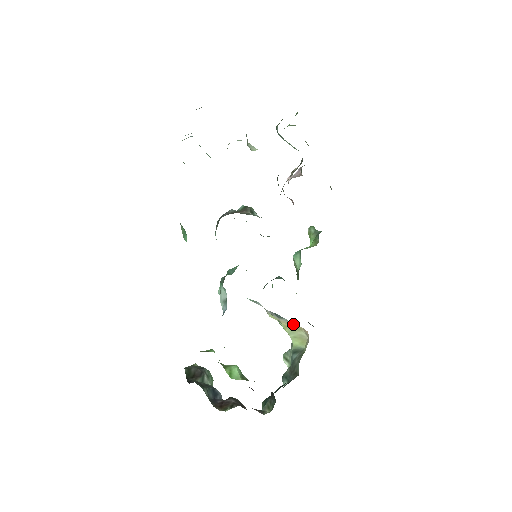
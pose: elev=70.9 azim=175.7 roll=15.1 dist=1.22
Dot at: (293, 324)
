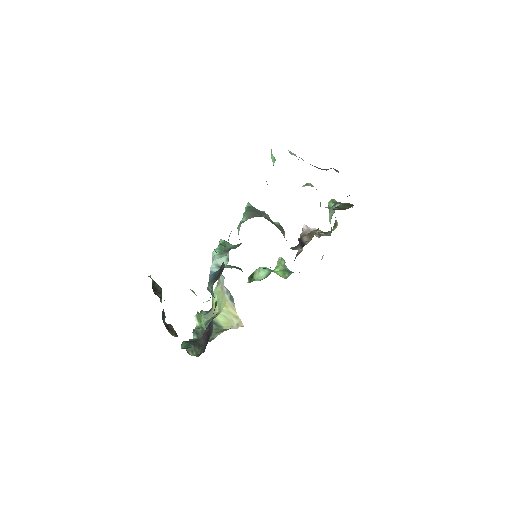
Dot at: (235, 311)
